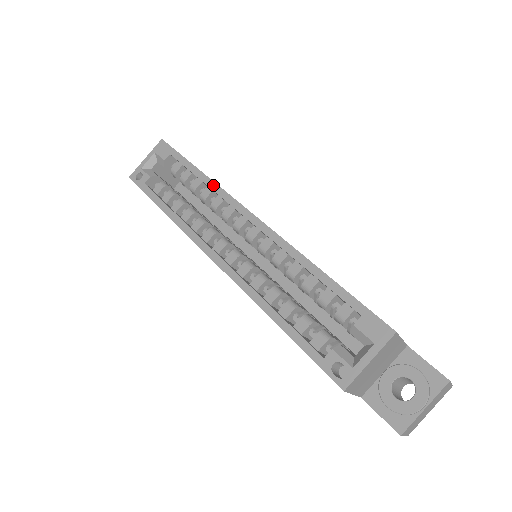
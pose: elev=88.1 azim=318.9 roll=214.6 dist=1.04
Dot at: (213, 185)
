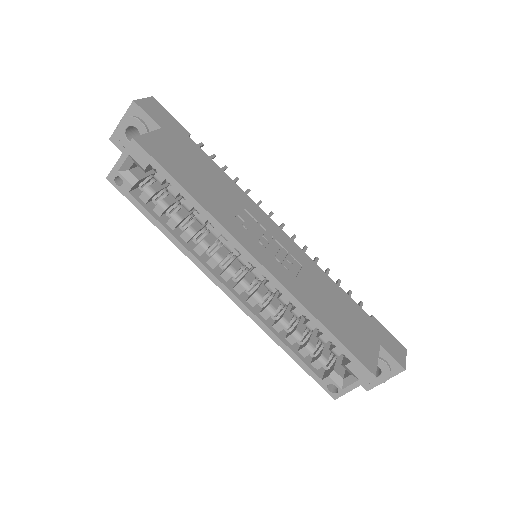
Dot at: (211, 219)
